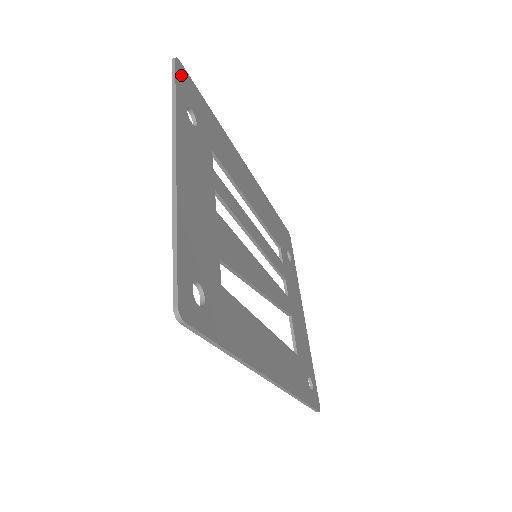
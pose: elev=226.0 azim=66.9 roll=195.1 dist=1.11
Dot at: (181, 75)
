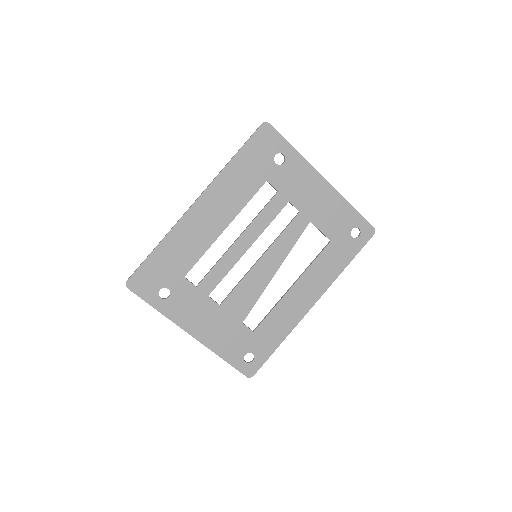
Dot at: (137, 287)
